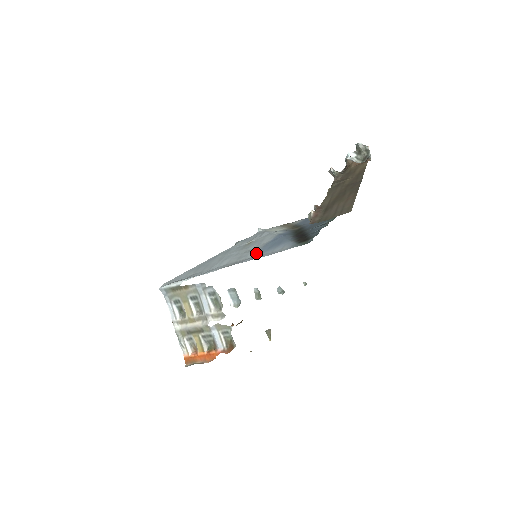
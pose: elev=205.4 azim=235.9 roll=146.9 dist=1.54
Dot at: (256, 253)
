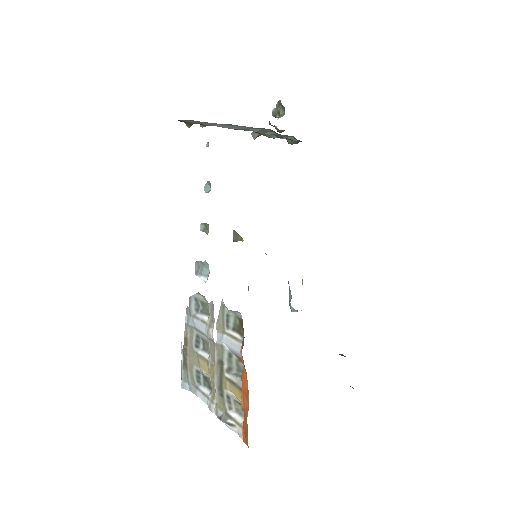
Dot at: occluded
